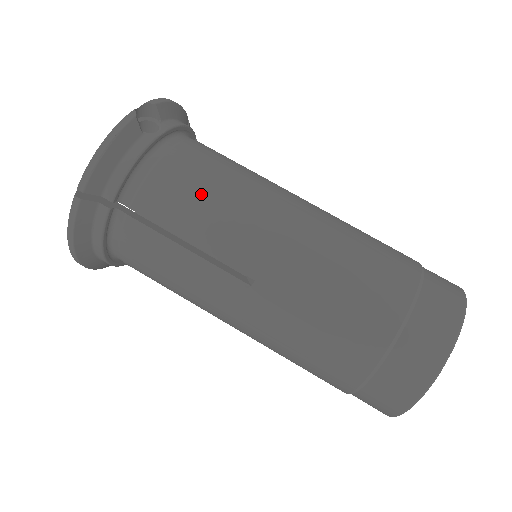
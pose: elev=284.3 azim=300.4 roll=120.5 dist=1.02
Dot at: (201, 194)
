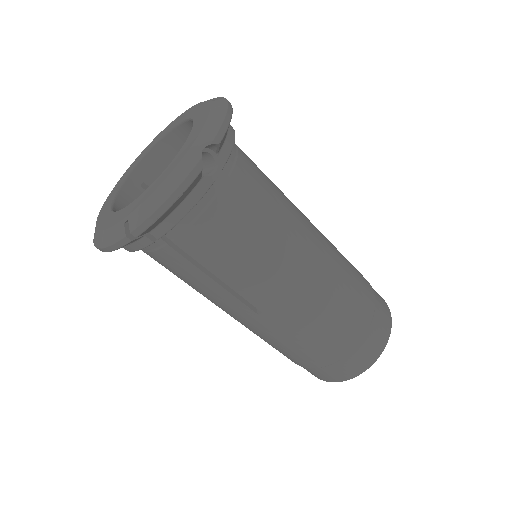
Dot at: (241, 244)
